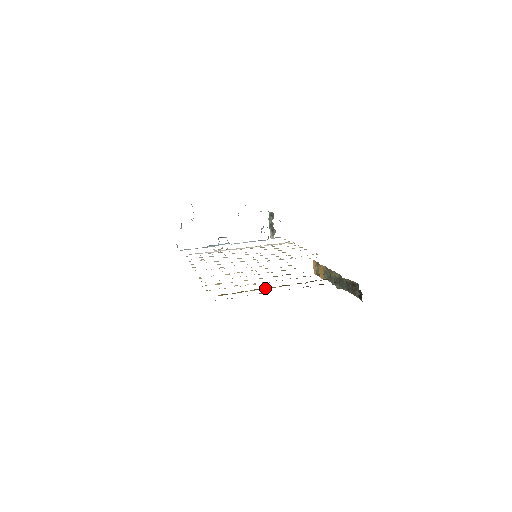
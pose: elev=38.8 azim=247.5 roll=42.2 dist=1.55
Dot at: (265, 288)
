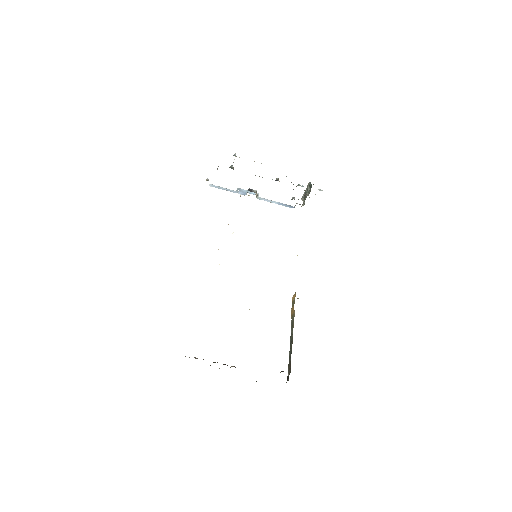
Dot at: occluded
